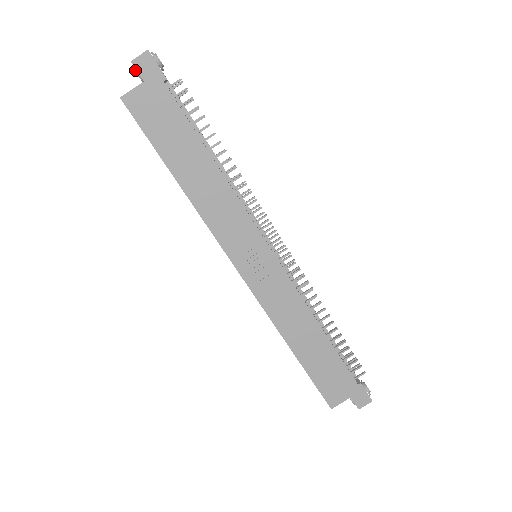
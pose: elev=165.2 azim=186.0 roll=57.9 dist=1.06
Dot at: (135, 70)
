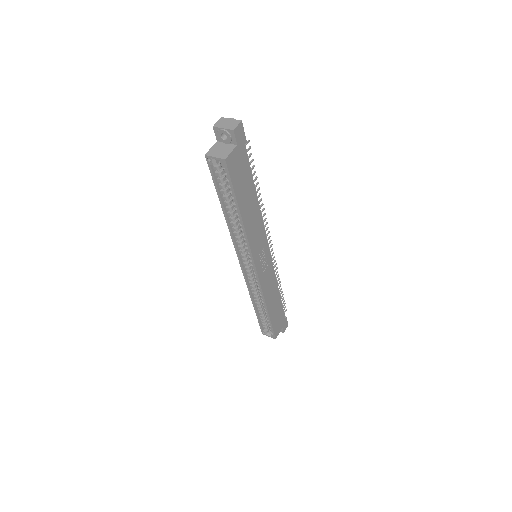
Dot at: (230, 136)
